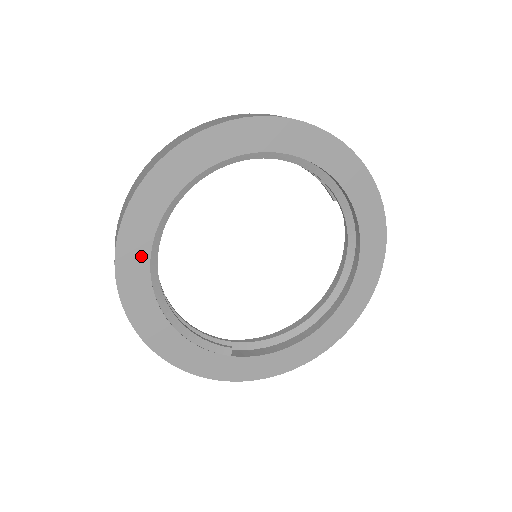
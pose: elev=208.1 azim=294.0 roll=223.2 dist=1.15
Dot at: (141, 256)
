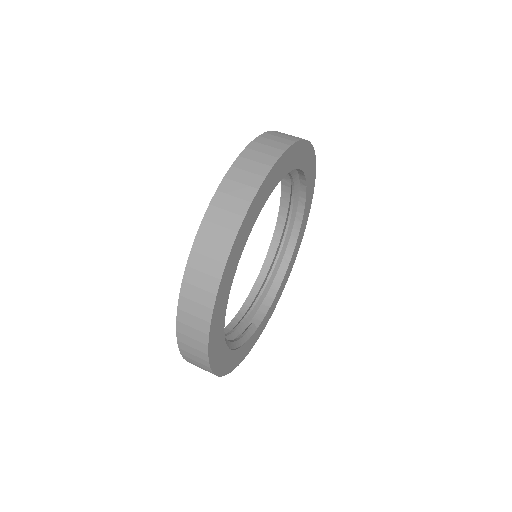
Dot at: (220, 332)
